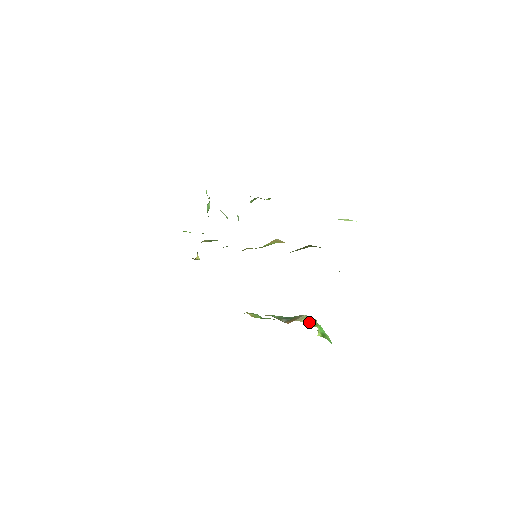
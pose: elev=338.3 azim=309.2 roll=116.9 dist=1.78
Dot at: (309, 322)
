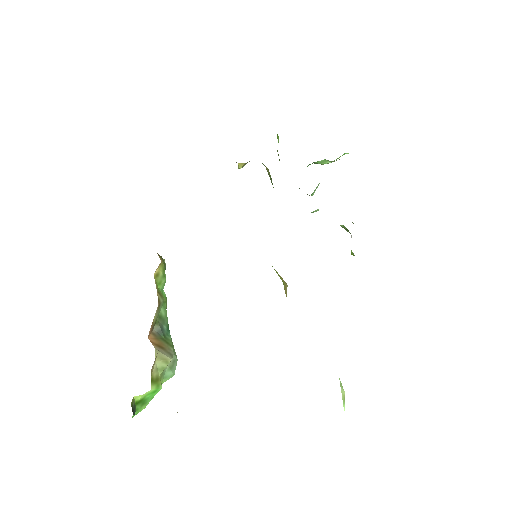
Dot at: (160, 371)
